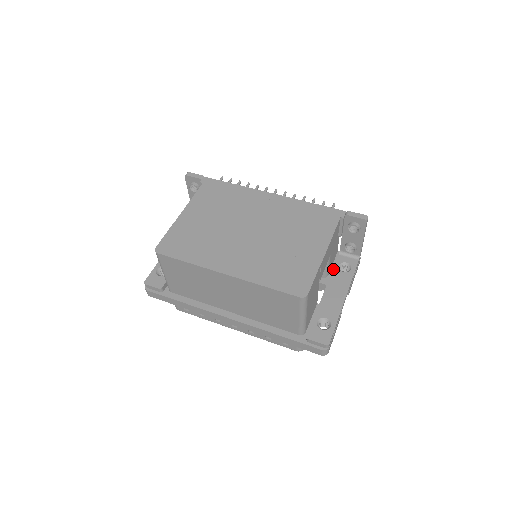
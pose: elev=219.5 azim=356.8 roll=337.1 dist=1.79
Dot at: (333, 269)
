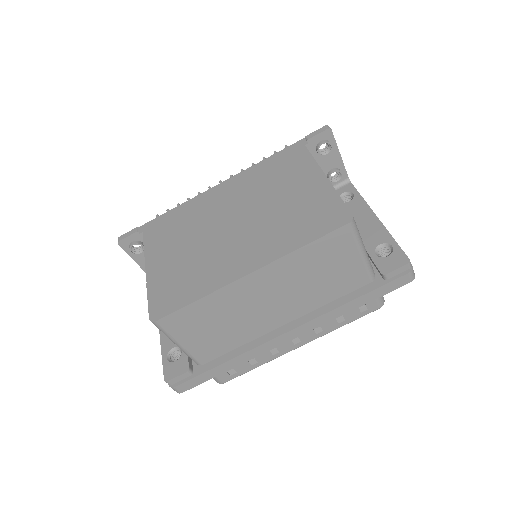
Dot at: occluded
